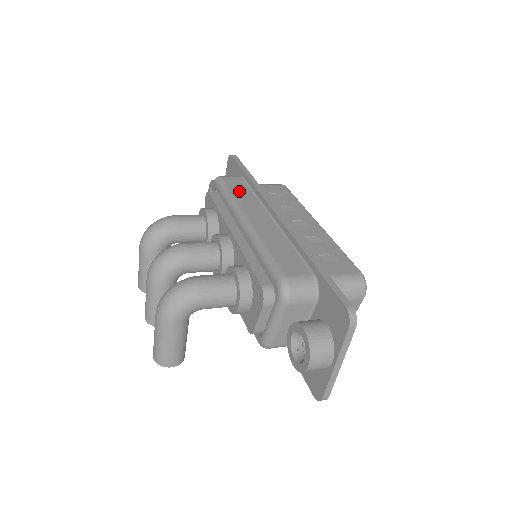
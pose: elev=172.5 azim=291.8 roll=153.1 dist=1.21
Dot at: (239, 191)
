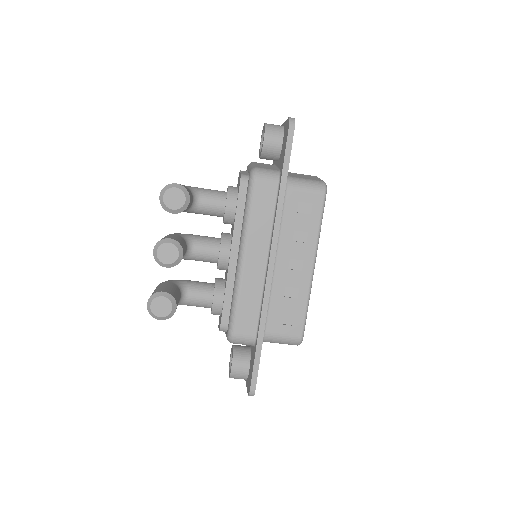
Dot at: occluded
